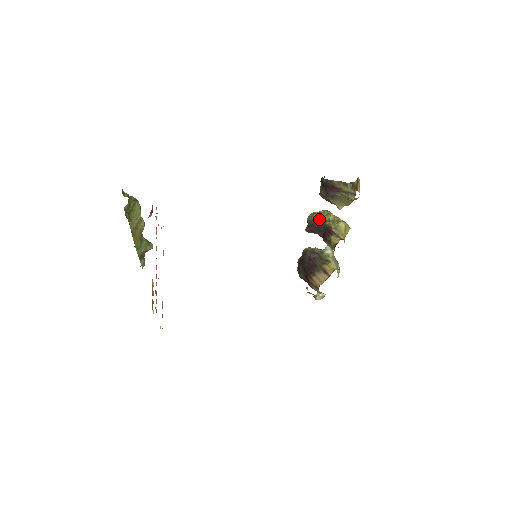
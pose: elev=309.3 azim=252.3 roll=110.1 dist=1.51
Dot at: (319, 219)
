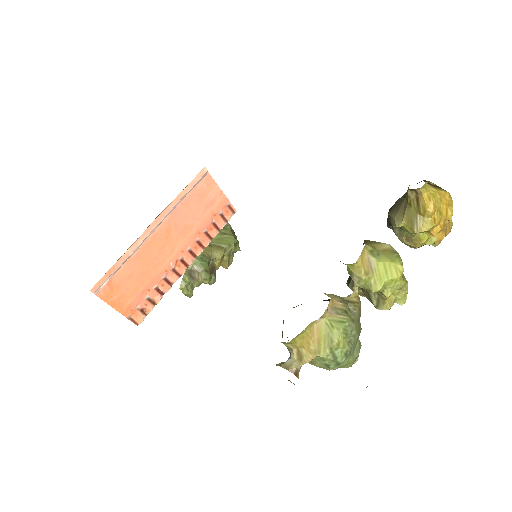
Dot at: occluded
